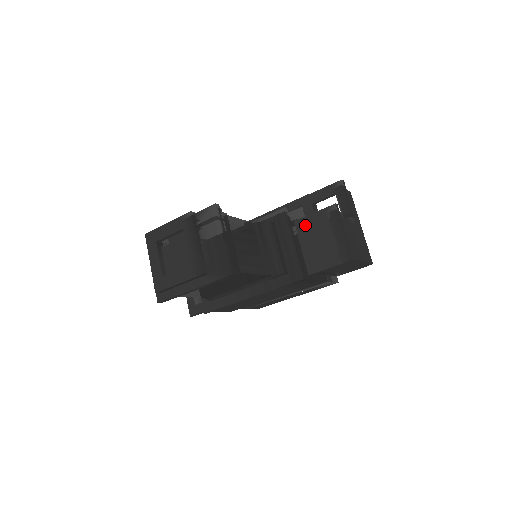
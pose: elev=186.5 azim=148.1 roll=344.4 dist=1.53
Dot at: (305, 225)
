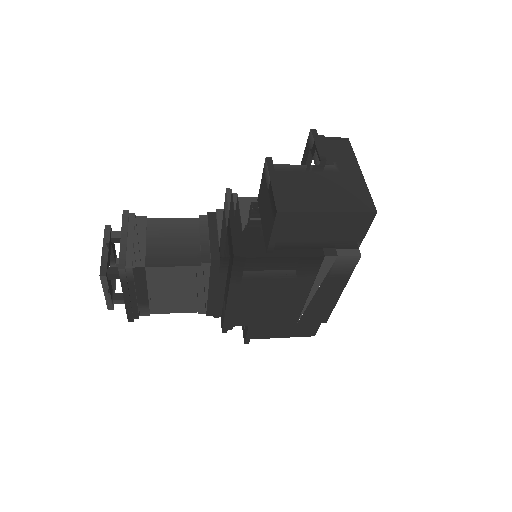
Dot at: (260, 198)
